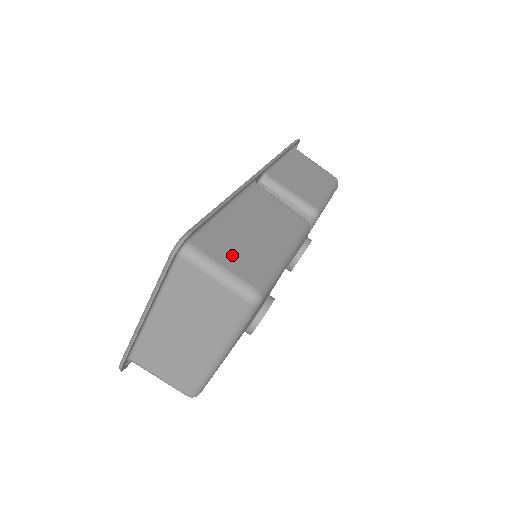
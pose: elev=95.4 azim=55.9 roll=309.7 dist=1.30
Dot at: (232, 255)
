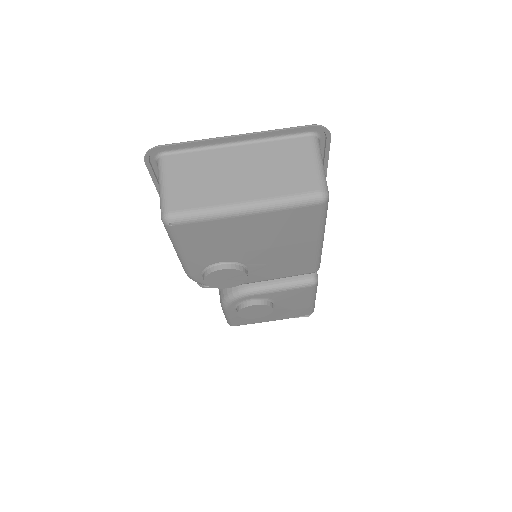
Dot at: occluded
